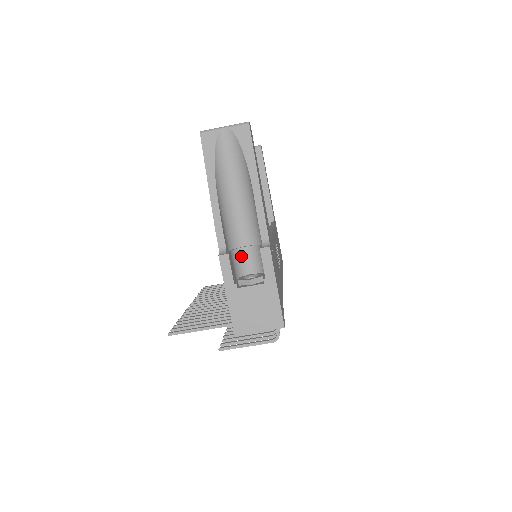
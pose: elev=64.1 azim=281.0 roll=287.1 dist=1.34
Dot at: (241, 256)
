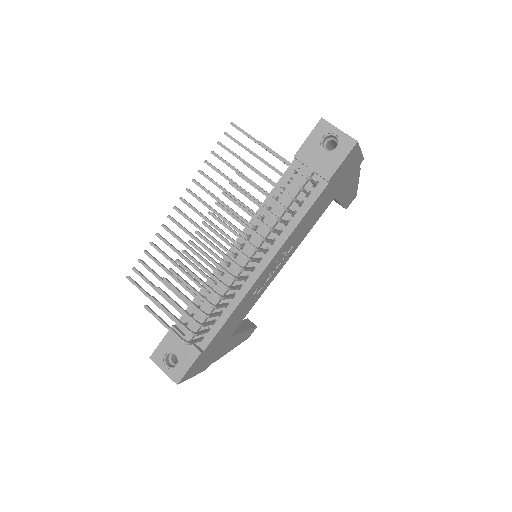
Dot at: occluded
